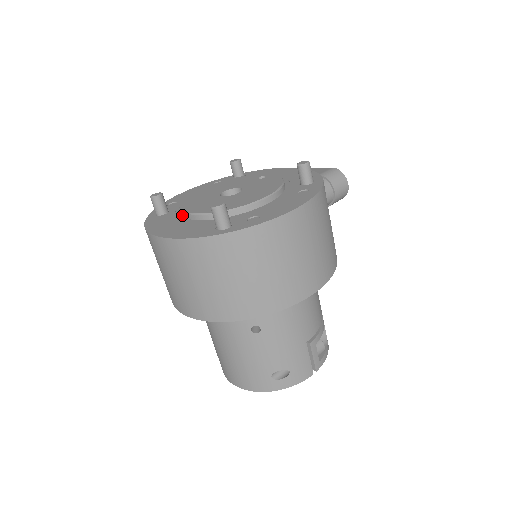
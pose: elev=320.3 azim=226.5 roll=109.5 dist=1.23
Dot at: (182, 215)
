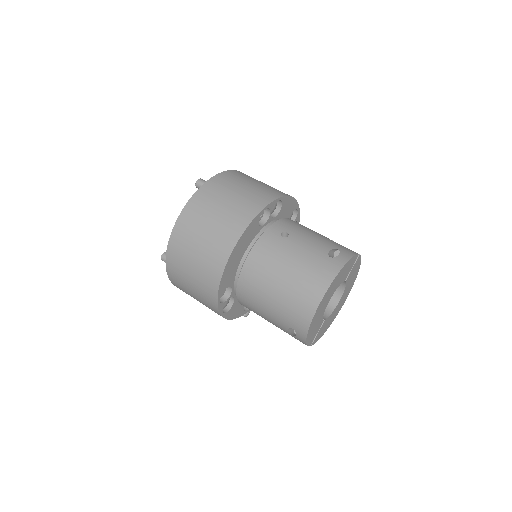
Dot at: occluded
